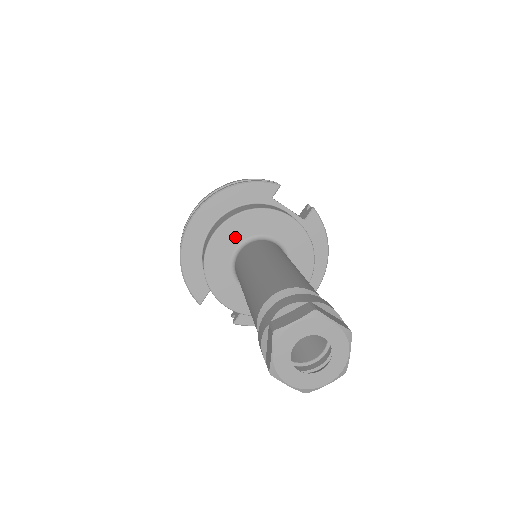
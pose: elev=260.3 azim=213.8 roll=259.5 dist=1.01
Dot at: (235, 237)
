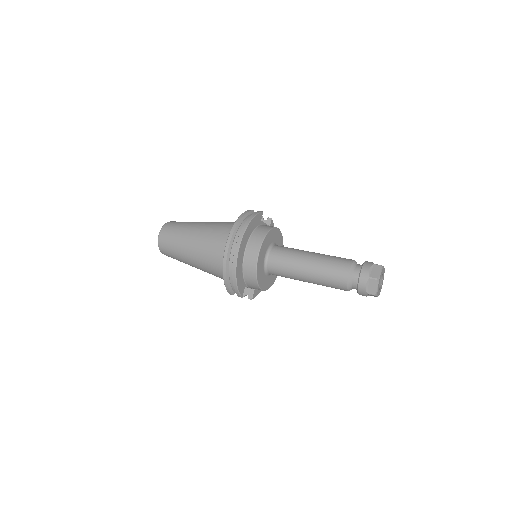
Dot at: (265, 250)
